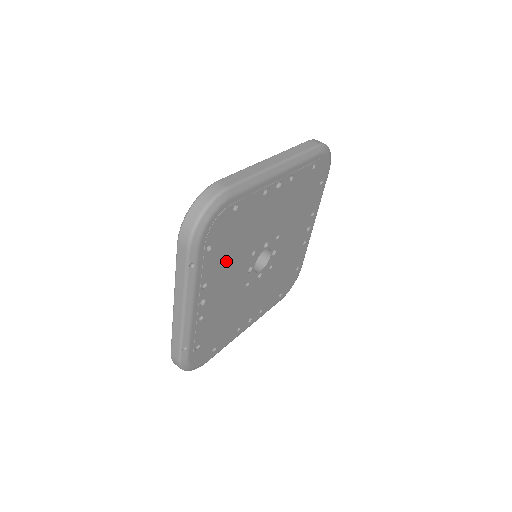
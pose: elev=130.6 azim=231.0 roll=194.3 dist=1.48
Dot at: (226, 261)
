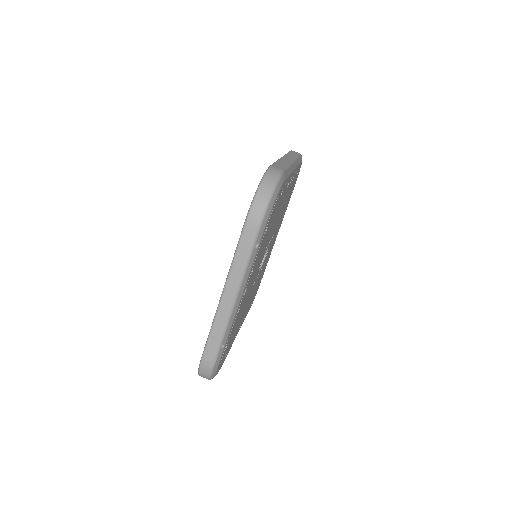
Dot at: (262, 249)
